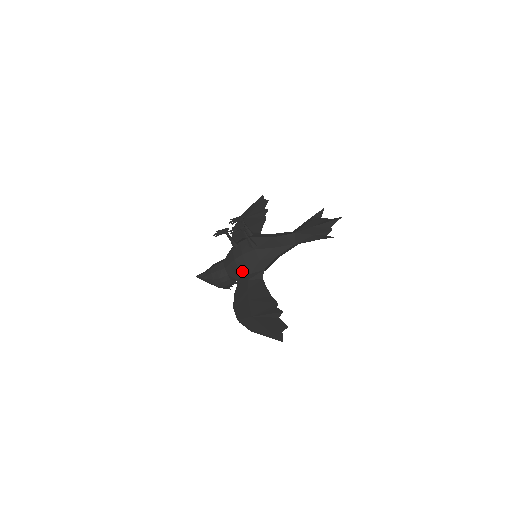
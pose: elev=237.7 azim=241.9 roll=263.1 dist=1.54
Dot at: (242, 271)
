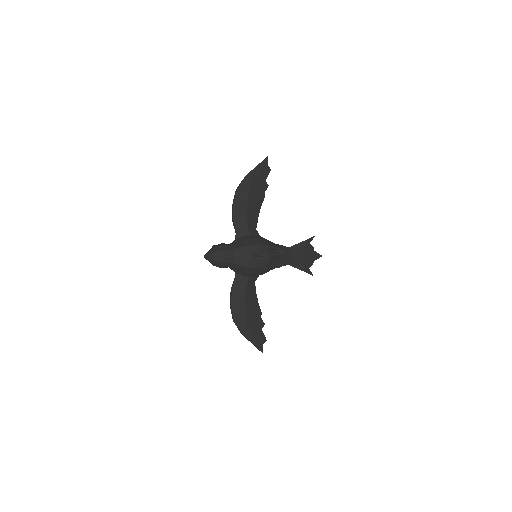
Dot at: (246, 274)
